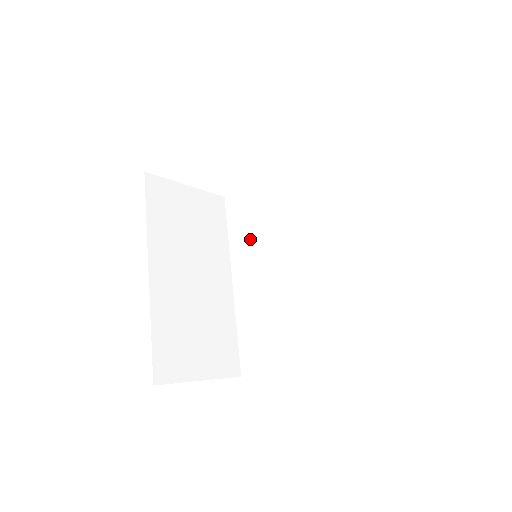
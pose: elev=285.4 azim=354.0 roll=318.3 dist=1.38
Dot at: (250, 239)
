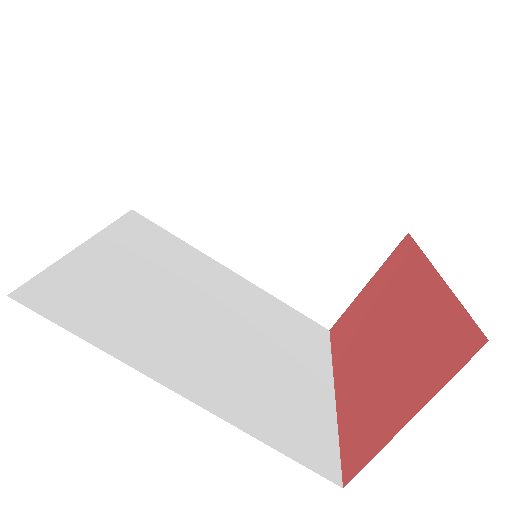
Dot at: occluded
